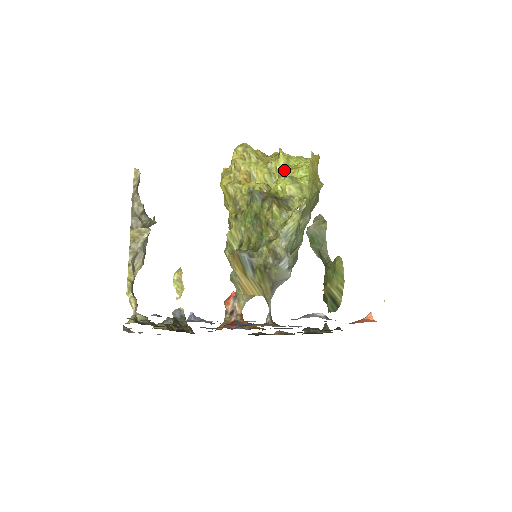
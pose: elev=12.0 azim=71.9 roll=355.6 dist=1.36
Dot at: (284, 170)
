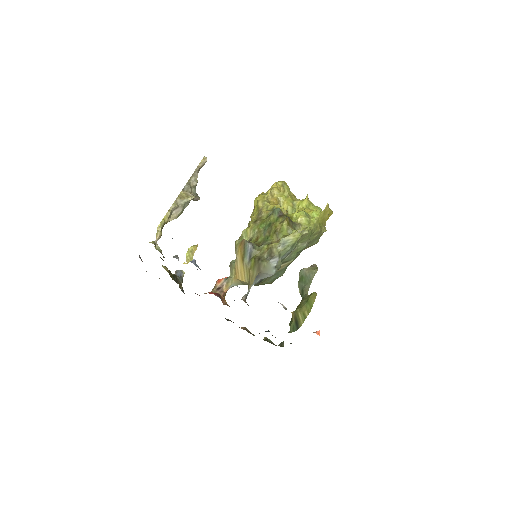
Dot at: (304, 209)
